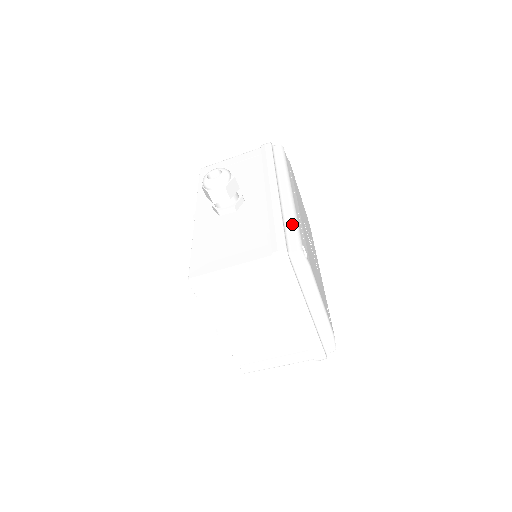
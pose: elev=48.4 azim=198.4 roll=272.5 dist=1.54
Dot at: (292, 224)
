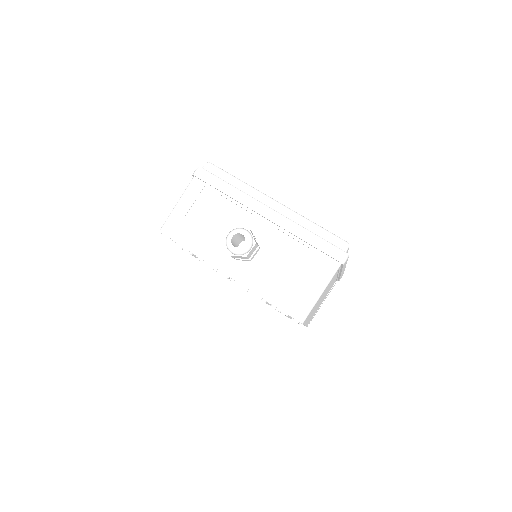
Dot at: (318, 229)
